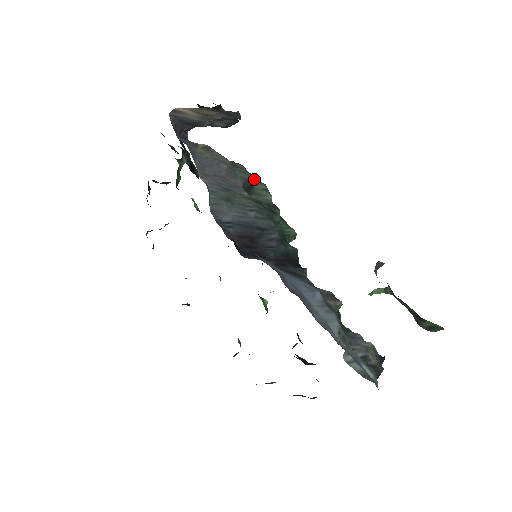
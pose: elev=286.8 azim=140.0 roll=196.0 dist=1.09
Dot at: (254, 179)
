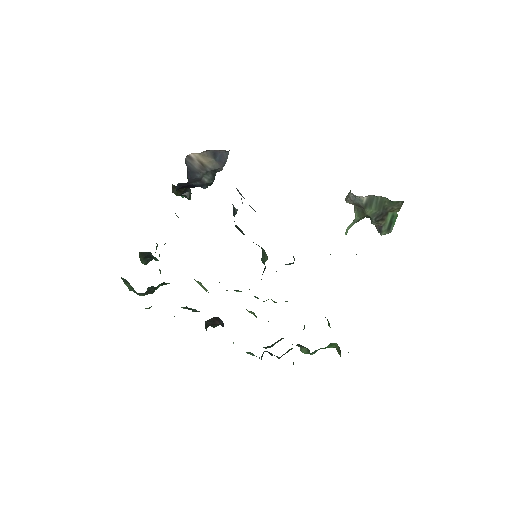
Dot at: (236, 210)
